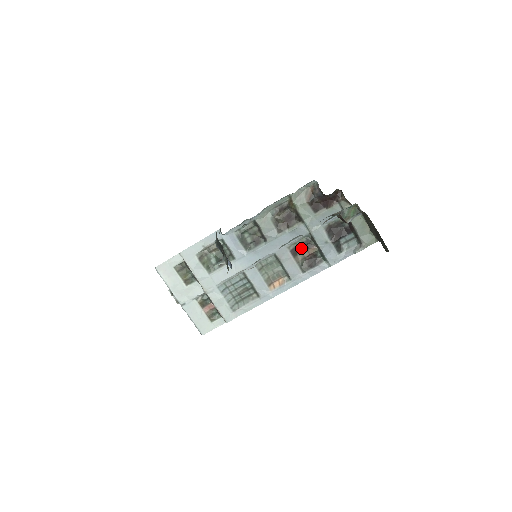
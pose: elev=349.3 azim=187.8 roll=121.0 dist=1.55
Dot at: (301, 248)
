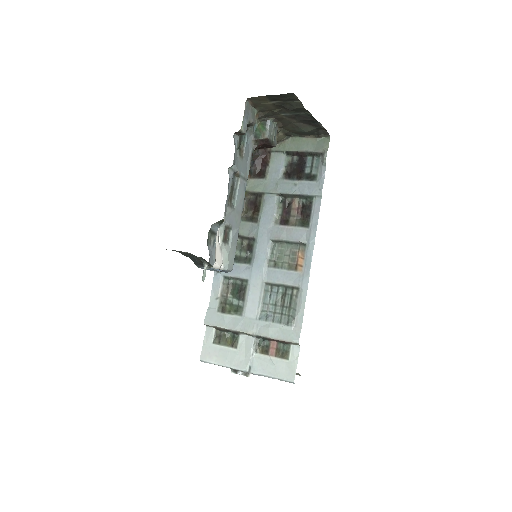
Dot at: (286, 213)
